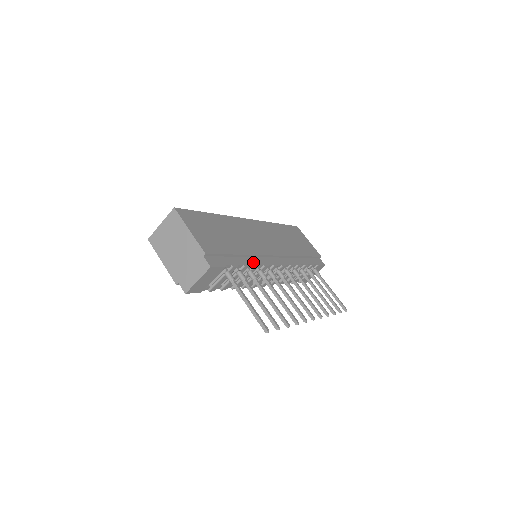
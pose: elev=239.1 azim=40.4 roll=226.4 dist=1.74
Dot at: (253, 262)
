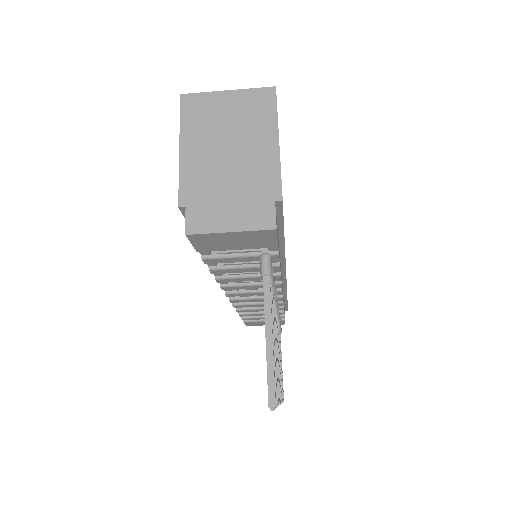
Dot at: occluded
